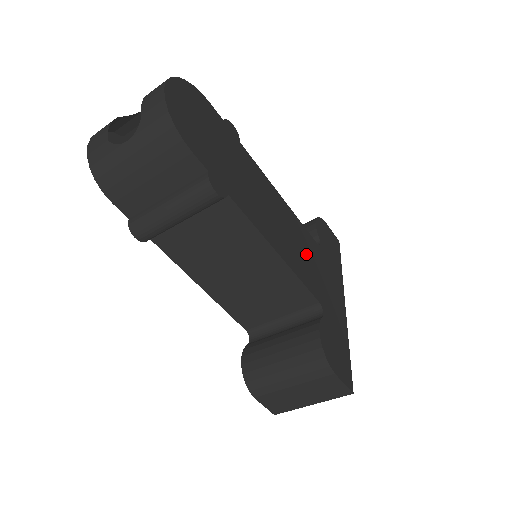
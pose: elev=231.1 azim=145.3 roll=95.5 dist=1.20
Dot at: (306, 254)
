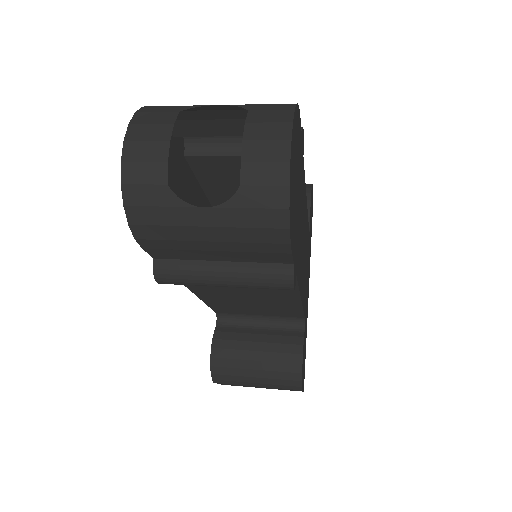
Dot at: (306, 263)
